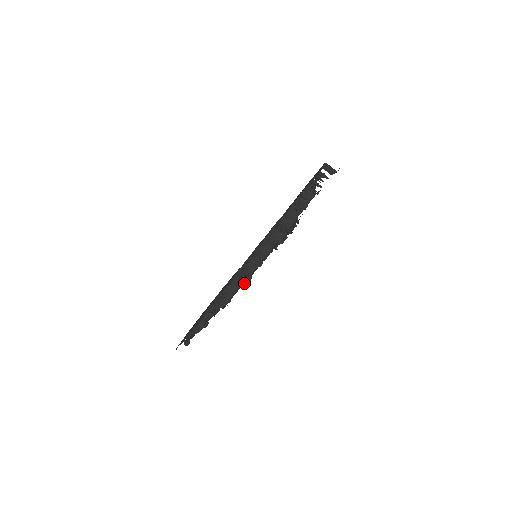
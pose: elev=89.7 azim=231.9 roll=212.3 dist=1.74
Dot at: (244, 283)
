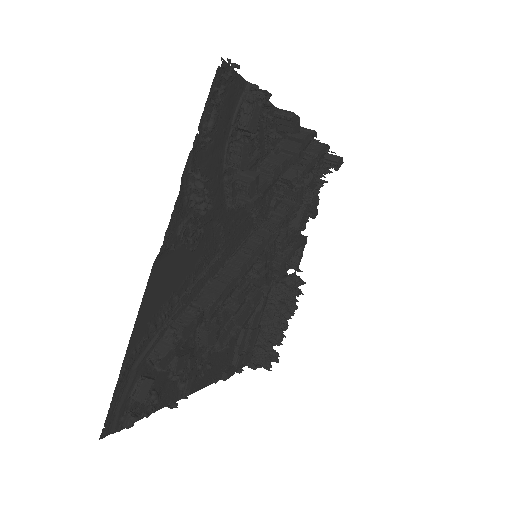
Dot at: (250, 181)
